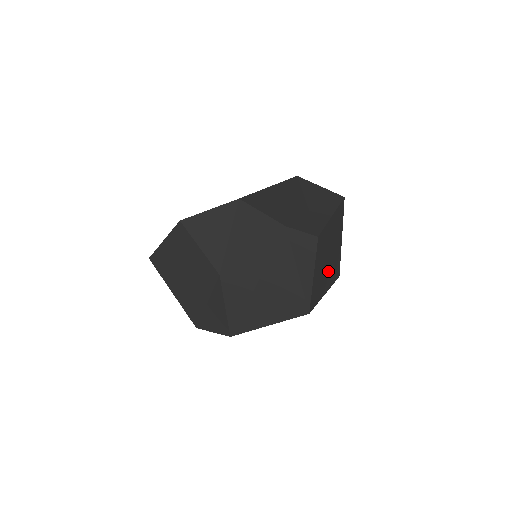
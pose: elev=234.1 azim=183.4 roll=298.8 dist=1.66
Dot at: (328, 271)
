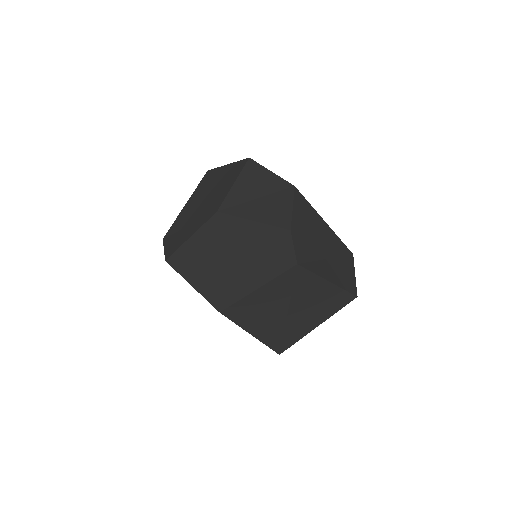
Dot at: (275, 321)
